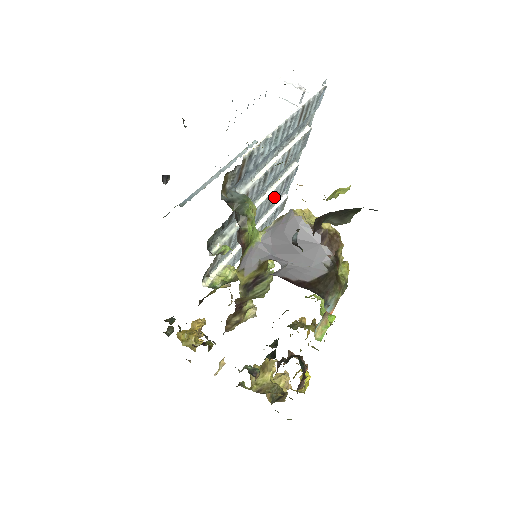
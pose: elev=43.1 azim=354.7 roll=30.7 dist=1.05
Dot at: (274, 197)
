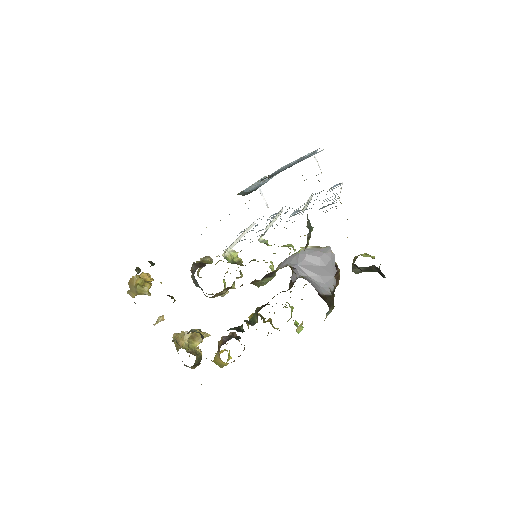
Dot at: occluded
